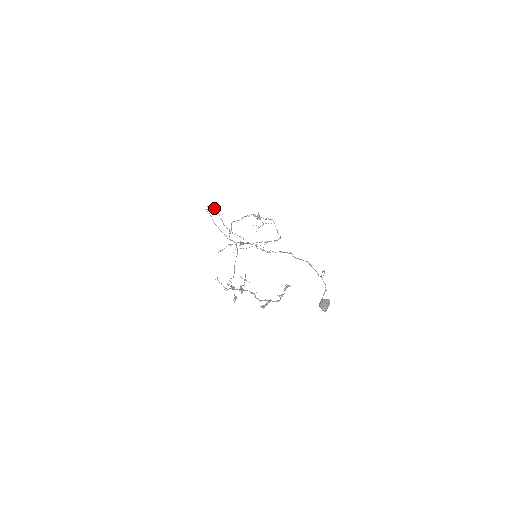
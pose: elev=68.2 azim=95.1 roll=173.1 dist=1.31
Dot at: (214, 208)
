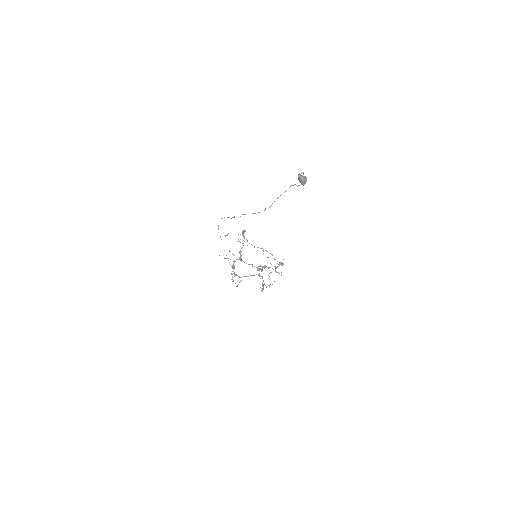
Dot at: (224, 217)
